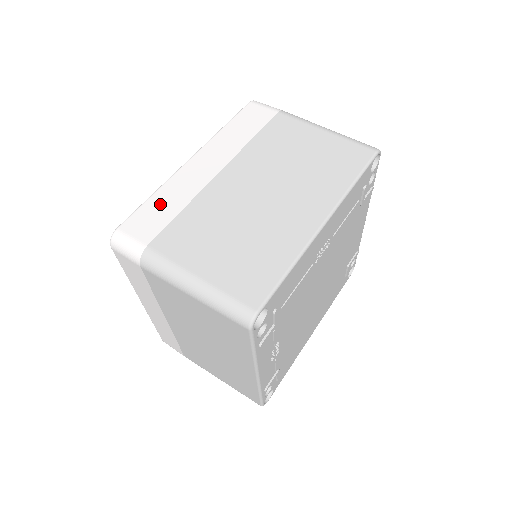
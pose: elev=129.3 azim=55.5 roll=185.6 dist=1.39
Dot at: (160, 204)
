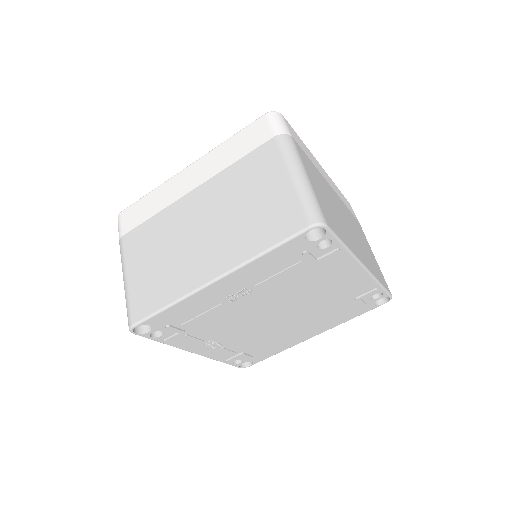
Dot at: (148, 203)
